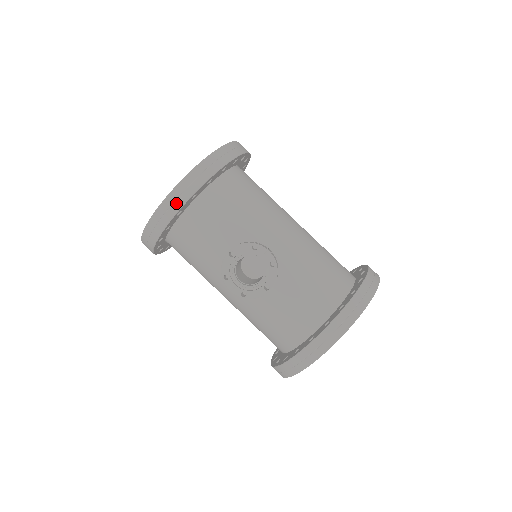
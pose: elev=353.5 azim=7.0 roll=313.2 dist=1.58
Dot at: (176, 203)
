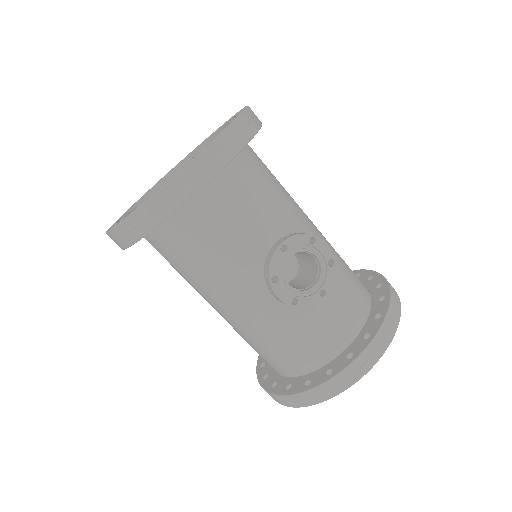
Dot at: (203, 173)
